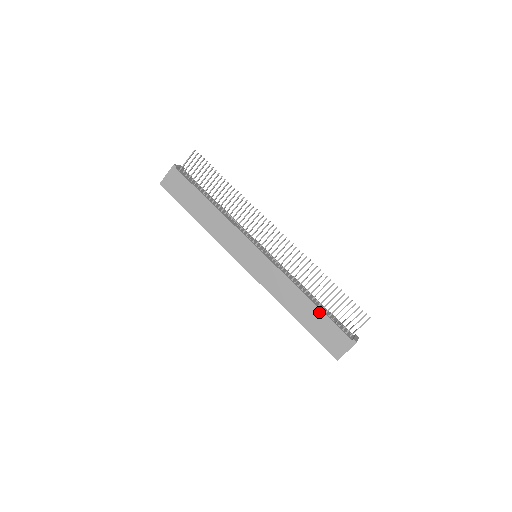
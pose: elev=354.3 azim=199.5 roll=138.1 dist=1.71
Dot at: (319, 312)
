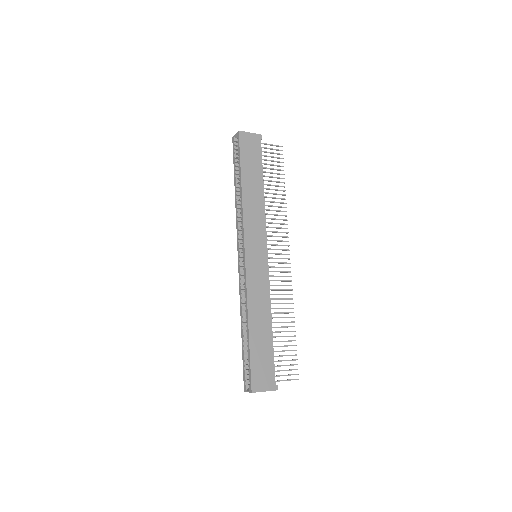
Dot at: (271, 342)
